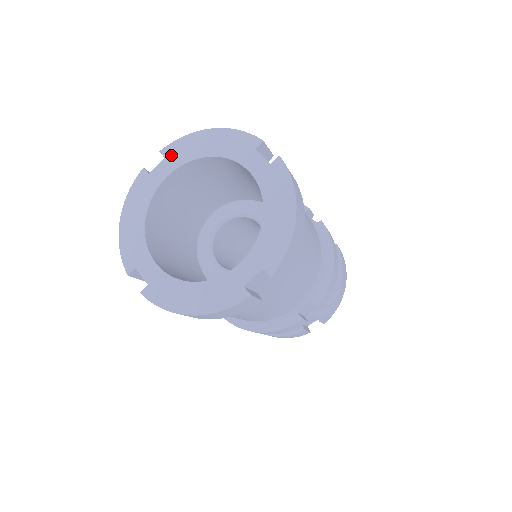
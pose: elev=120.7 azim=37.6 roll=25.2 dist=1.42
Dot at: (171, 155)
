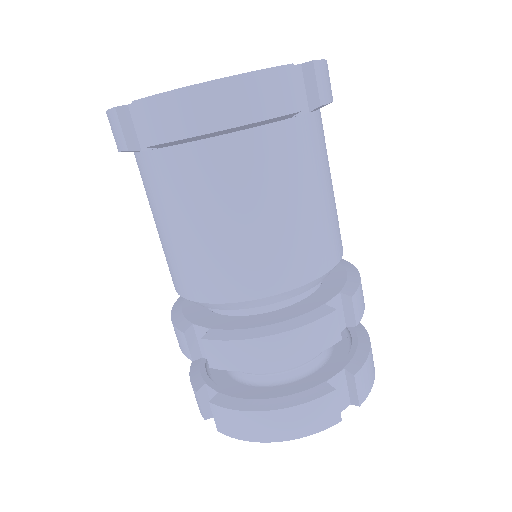
Dot at: occluded
